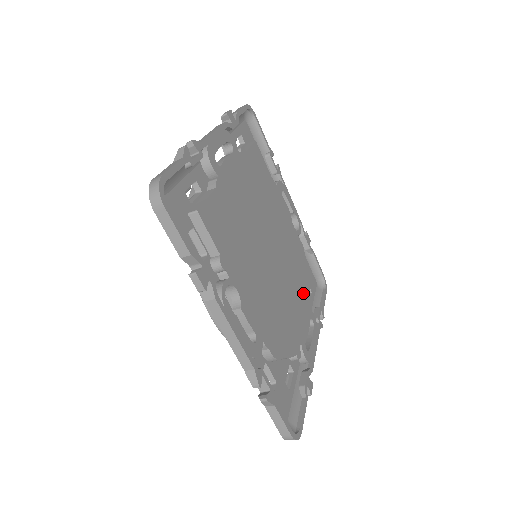
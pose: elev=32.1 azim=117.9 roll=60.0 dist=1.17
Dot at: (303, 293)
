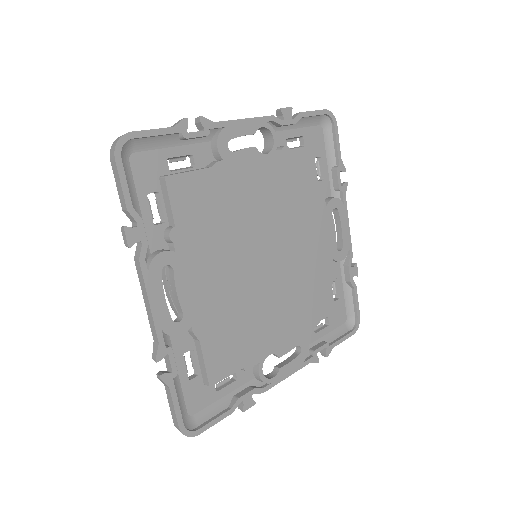
Dot at: (314, 207)
